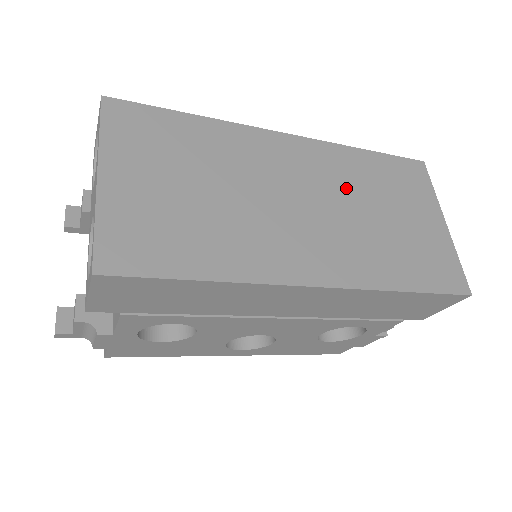
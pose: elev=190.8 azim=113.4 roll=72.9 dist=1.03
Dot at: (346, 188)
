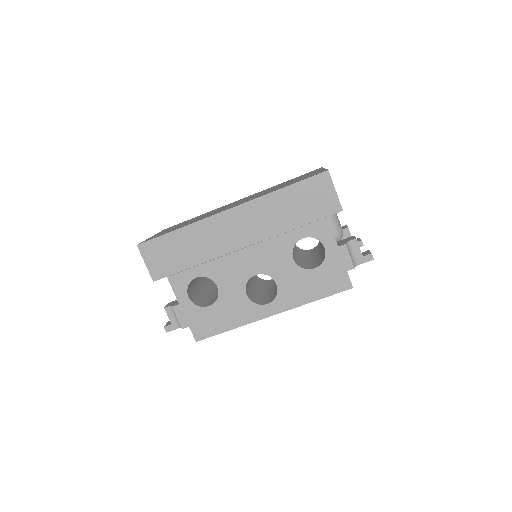
Dot at: occluded
